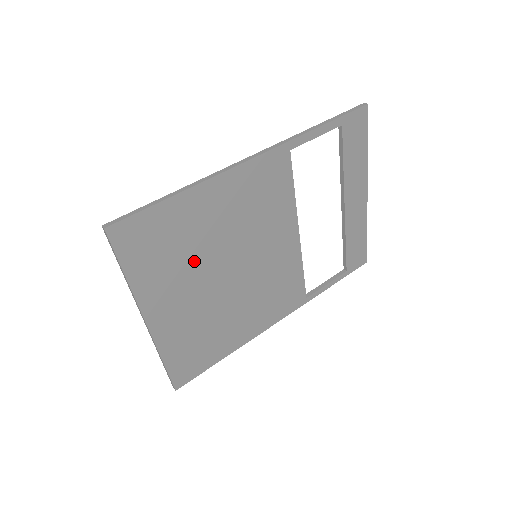
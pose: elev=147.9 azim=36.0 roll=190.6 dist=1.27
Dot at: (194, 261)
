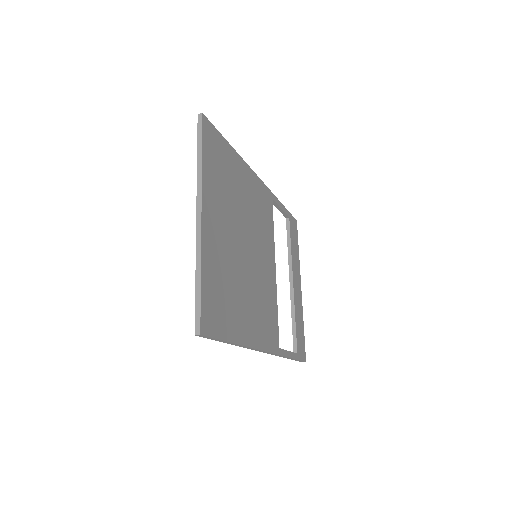
Dot at: (232, 205)
